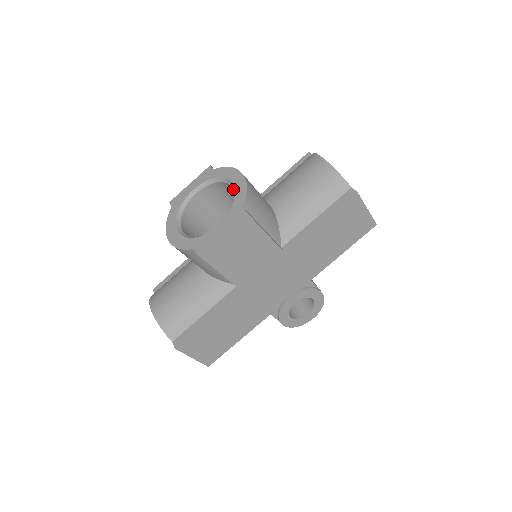
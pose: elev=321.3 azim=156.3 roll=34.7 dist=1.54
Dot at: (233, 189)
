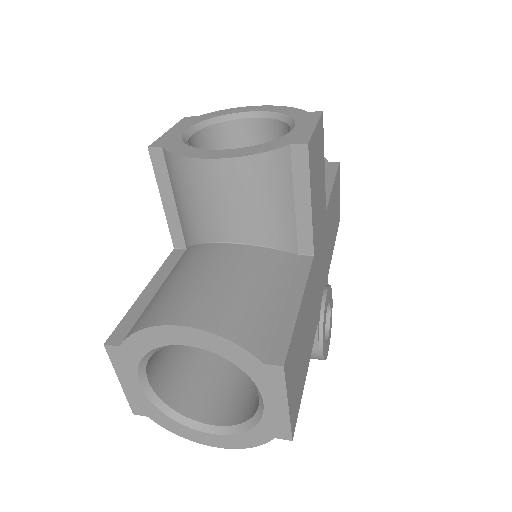
Dot at: (262, 115)
